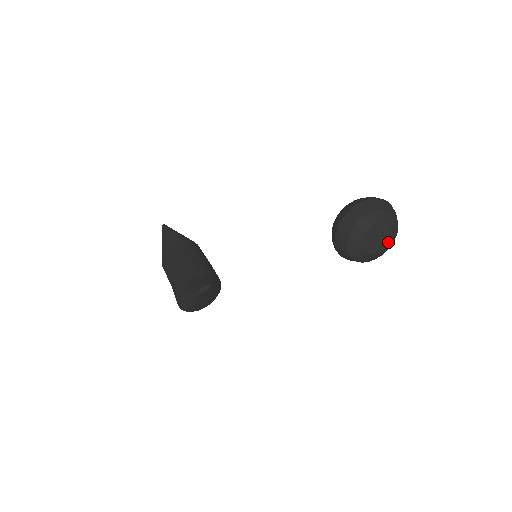
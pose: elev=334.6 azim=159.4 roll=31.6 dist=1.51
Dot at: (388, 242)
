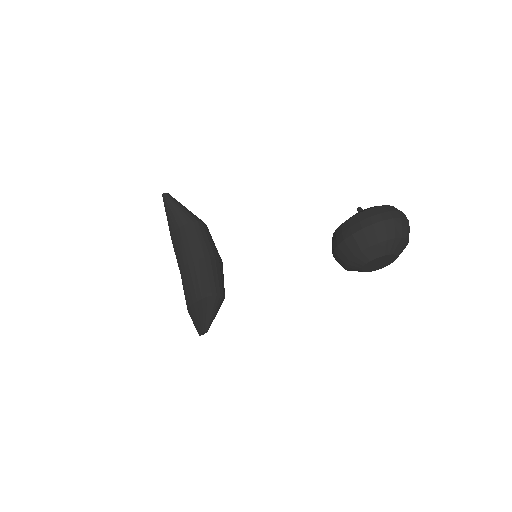
Dot at: (393, 260)
